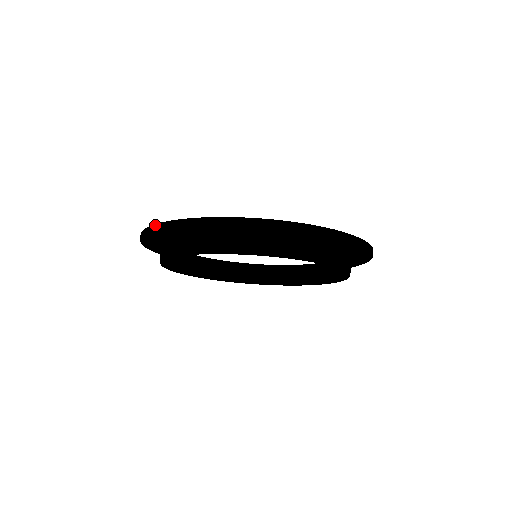
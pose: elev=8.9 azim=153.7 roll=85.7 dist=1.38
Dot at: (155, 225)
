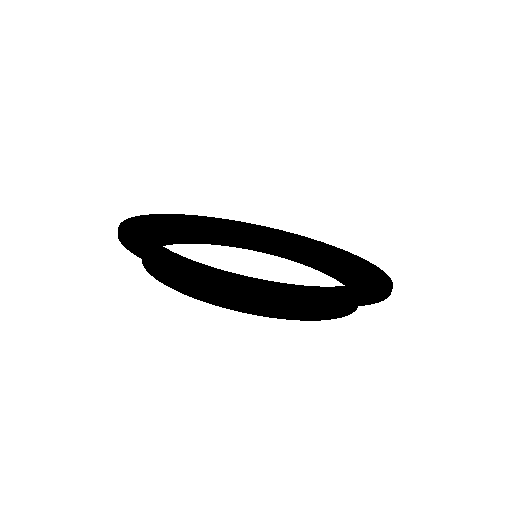
Dot at: (162, 263)
